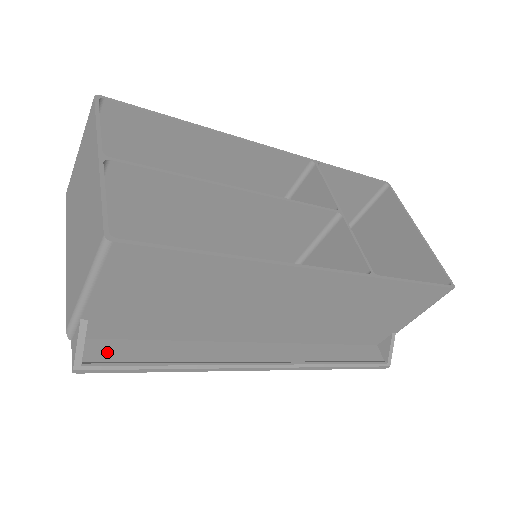
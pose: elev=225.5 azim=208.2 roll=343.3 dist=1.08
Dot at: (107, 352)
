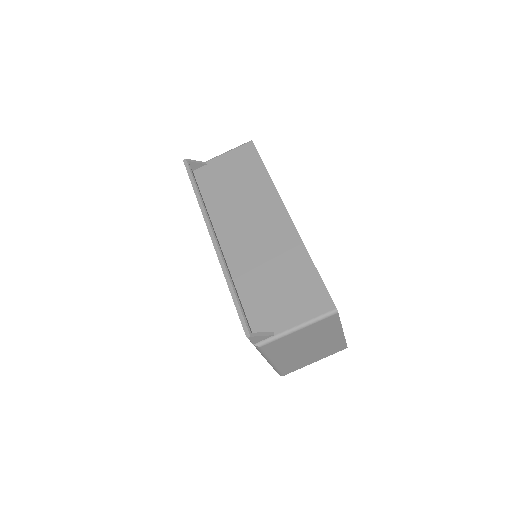
Dot at: occluded
